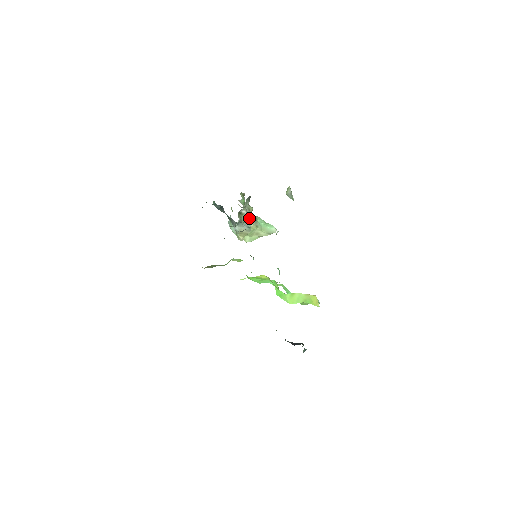
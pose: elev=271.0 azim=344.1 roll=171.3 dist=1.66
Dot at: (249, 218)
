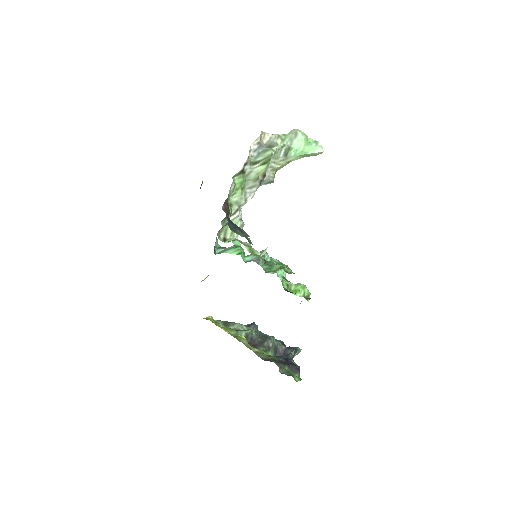
Dot at: (264, 178)
